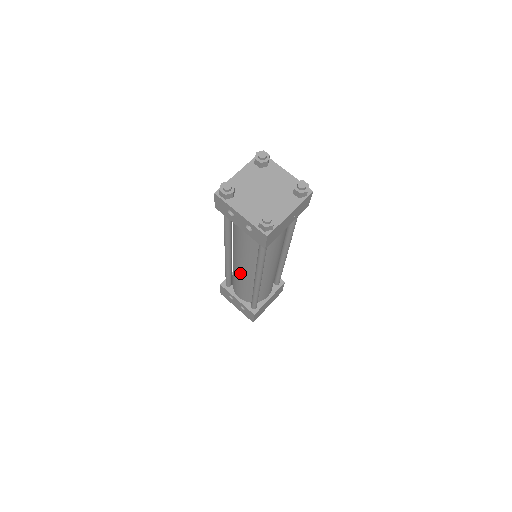
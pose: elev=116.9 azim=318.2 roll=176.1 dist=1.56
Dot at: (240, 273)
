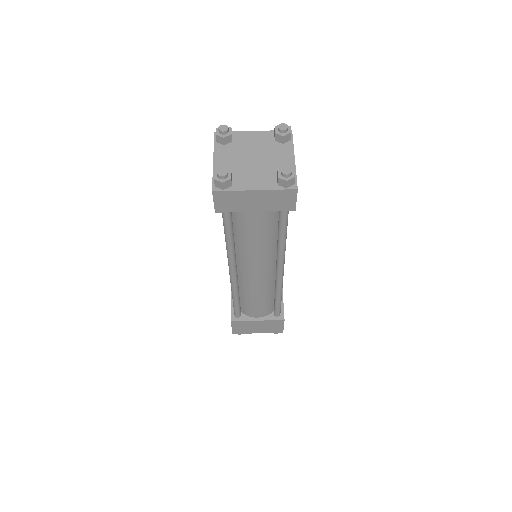
Dot at: occluded
